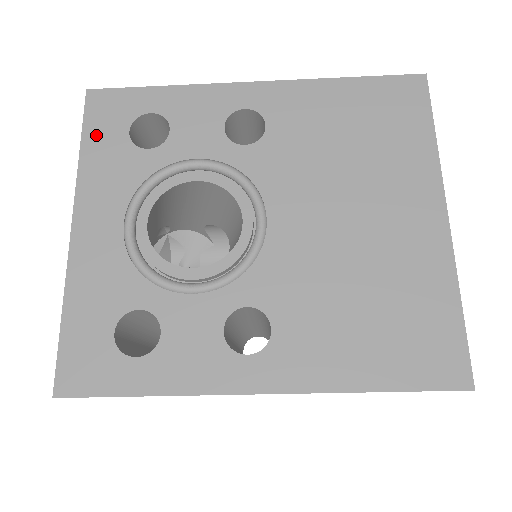
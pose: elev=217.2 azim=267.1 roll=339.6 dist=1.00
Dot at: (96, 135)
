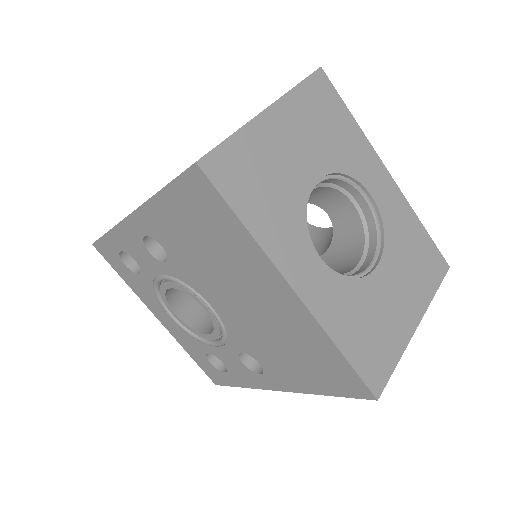
Dot at: (119, 270)
